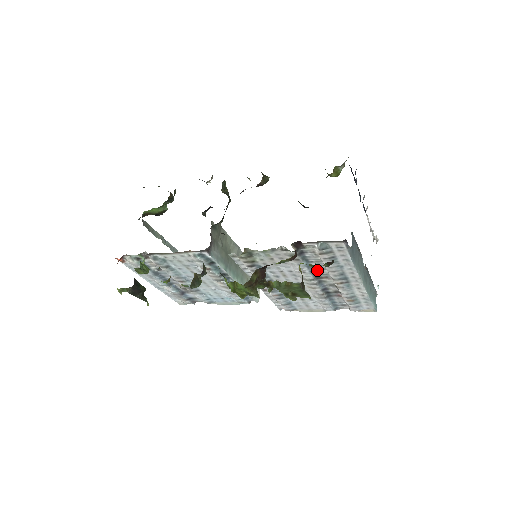
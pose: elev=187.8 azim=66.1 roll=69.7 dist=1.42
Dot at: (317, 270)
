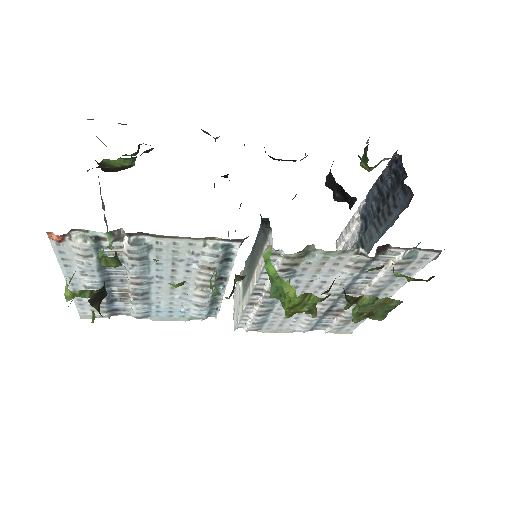
Dot at: (357, 283)
